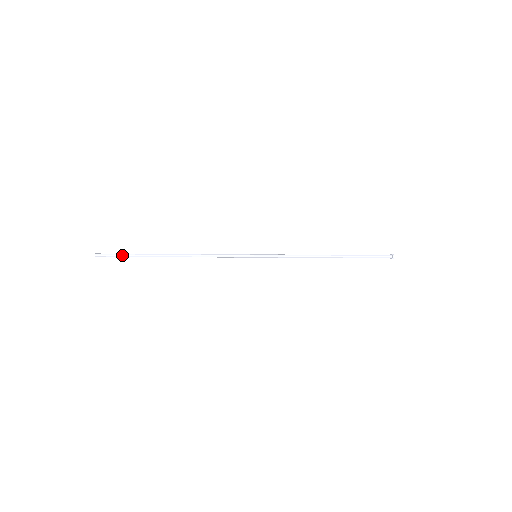
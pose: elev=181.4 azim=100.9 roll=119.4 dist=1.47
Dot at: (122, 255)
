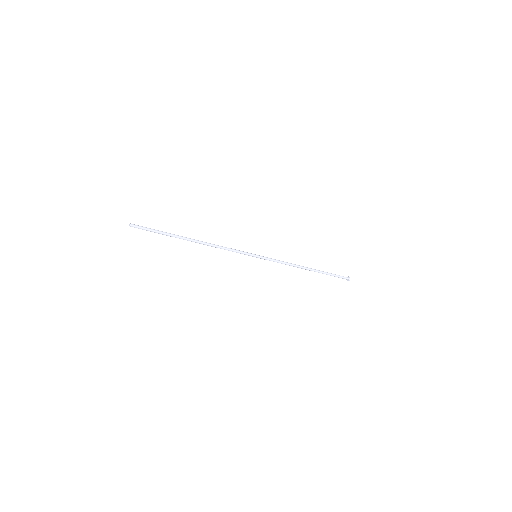
Dot at: (153, 230)
